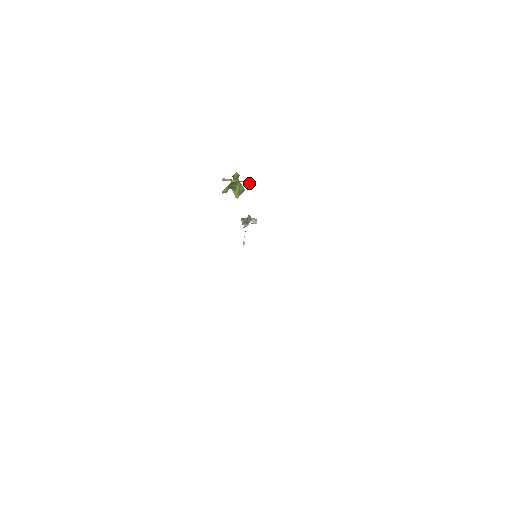
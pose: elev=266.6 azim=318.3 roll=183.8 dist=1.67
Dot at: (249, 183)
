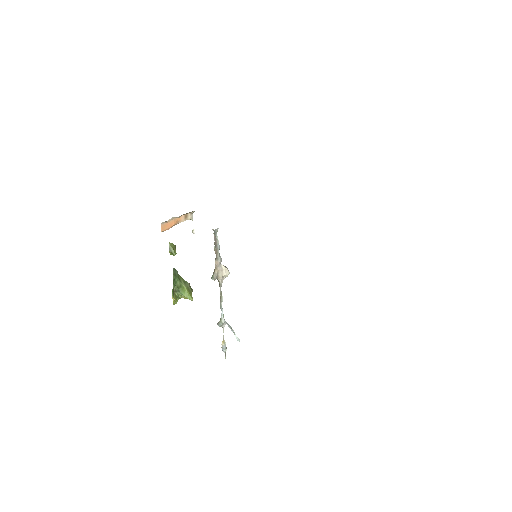
Dot at: (188, 217)
